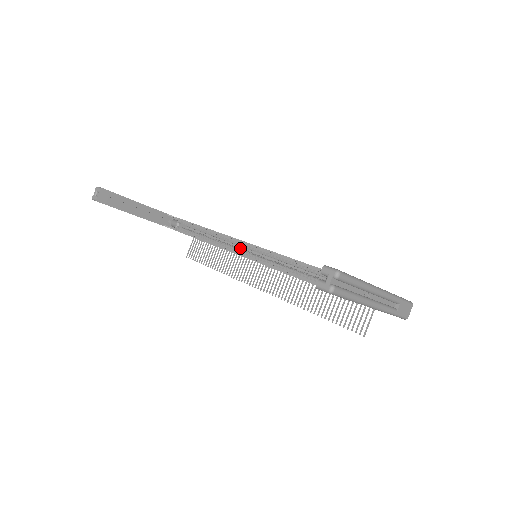
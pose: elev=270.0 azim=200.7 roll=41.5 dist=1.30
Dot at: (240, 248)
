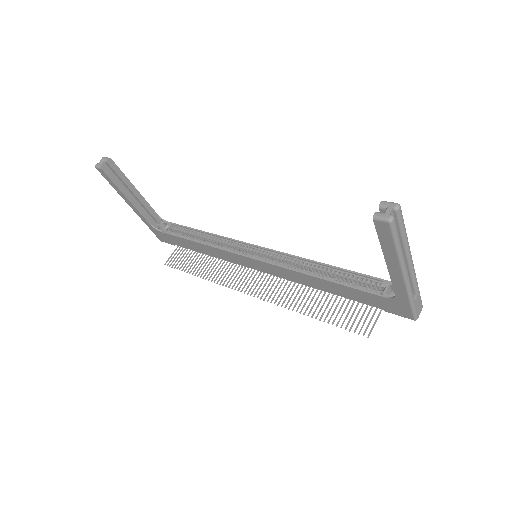
Dot at: (237, 250)
